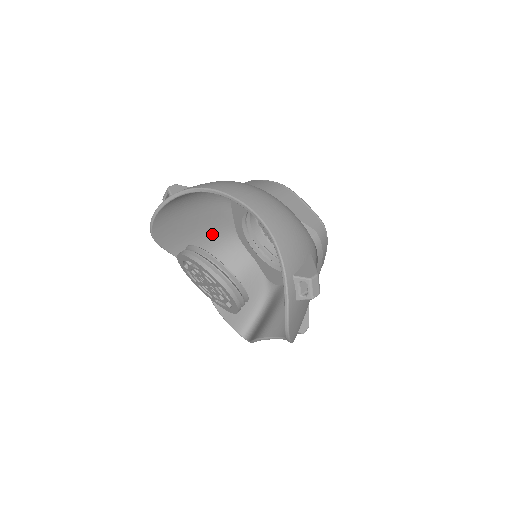
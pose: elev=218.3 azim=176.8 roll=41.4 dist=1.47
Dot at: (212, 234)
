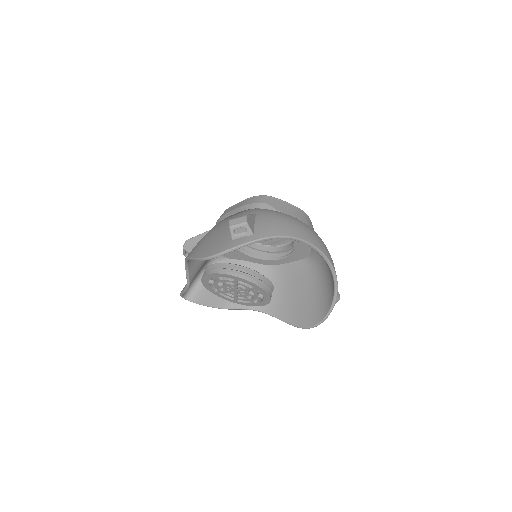
Dot at: occluded
